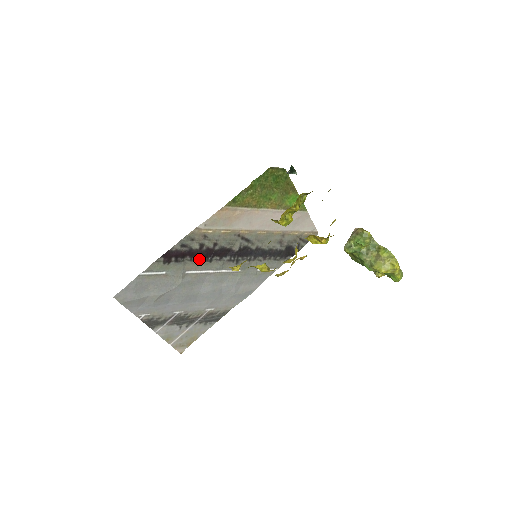
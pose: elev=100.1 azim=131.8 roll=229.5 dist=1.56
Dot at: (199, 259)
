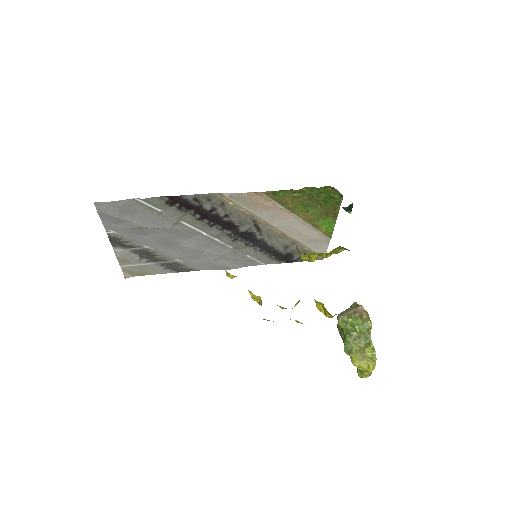
Dot at: (202, 218)
